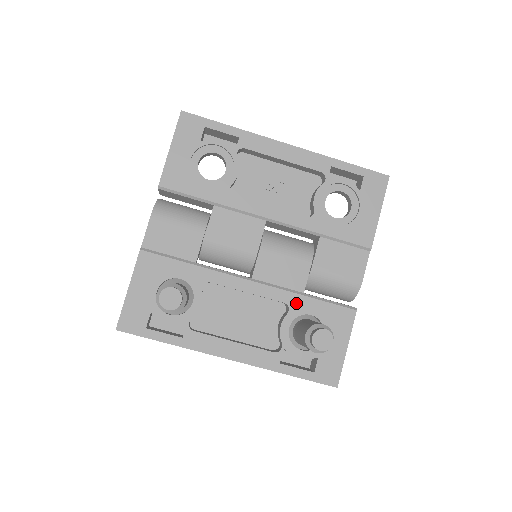
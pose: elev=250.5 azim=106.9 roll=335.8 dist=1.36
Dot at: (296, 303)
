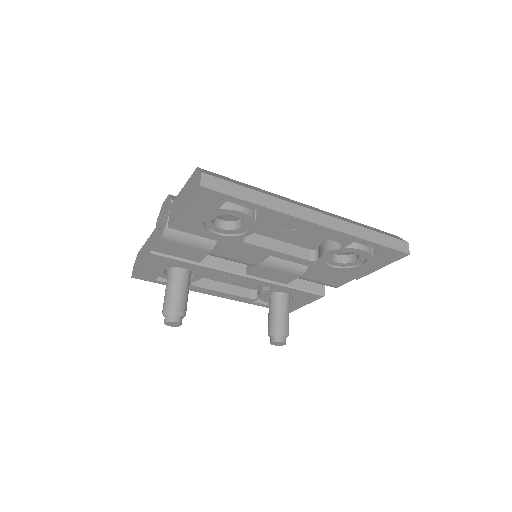
Dot at: (277, 288)
